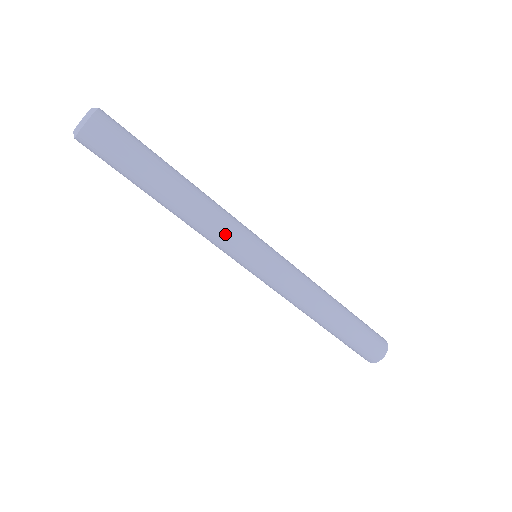
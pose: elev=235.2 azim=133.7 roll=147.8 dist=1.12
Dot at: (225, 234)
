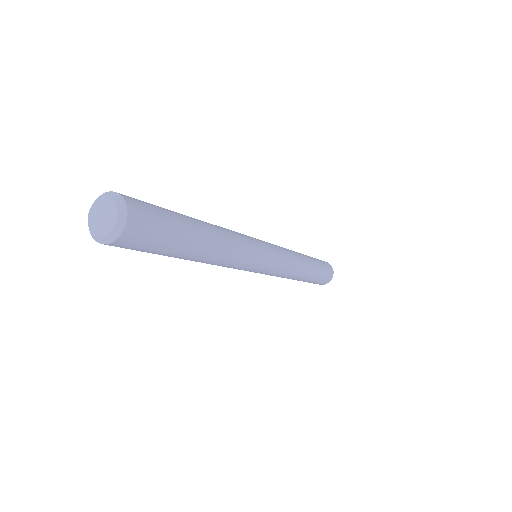
Dot at: (233, 268)
